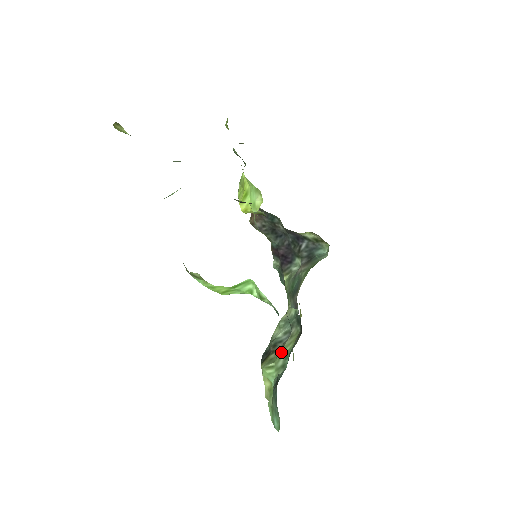
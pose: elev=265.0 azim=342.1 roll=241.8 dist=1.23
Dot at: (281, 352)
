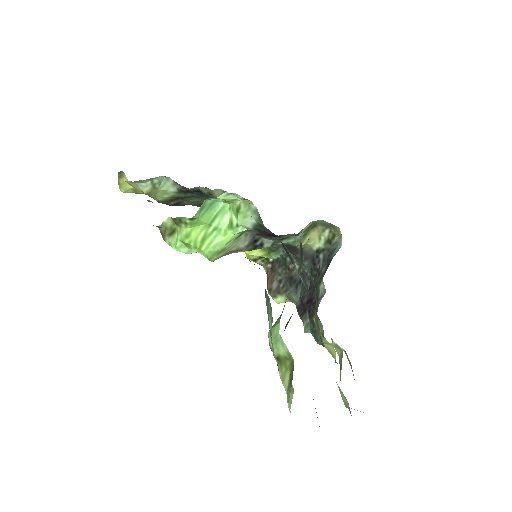
Dot at: occluded
